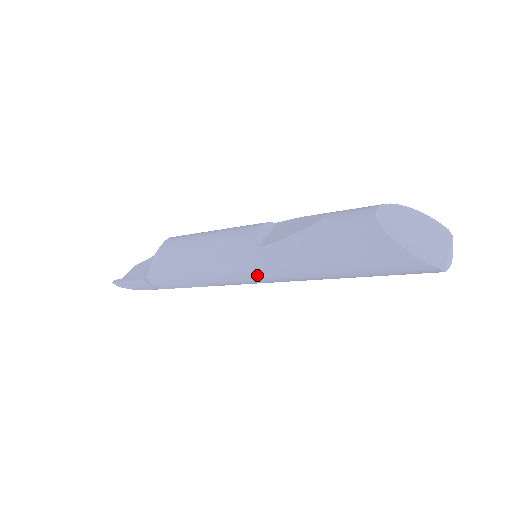
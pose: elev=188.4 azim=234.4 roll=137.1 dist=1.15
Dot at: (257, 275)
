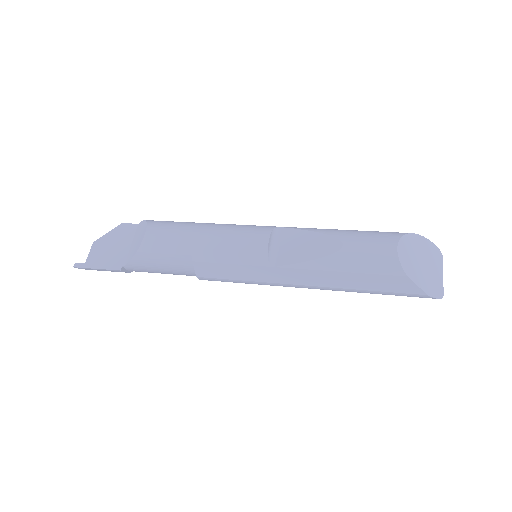
Dot at: (266, 284)
